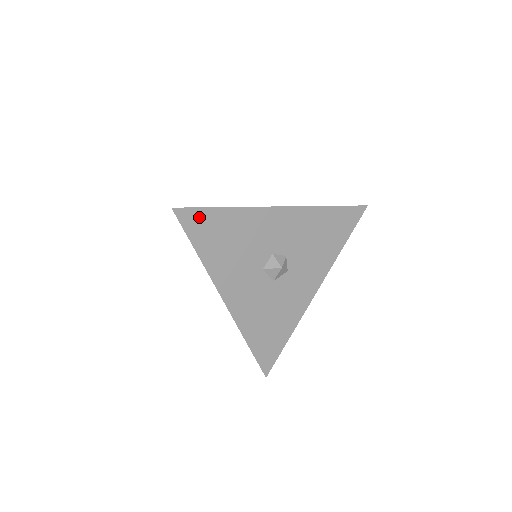
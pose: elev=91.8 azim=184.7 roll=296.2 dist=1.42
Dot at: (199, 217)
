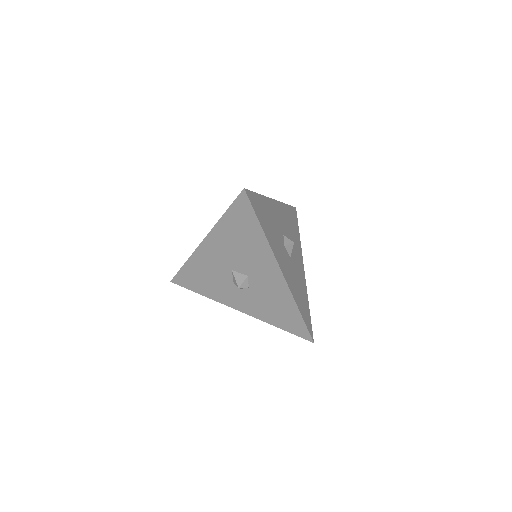
Dot at: (254, 199)
